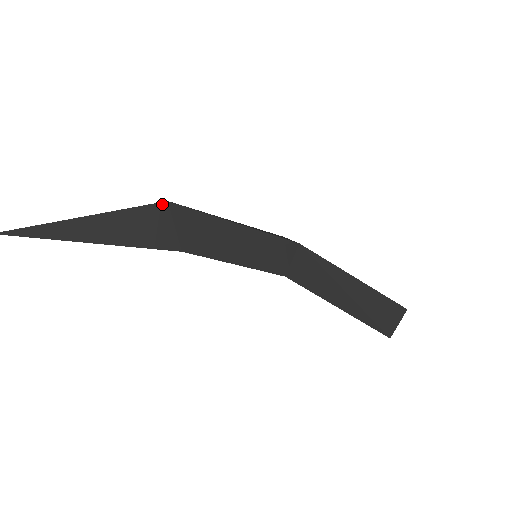
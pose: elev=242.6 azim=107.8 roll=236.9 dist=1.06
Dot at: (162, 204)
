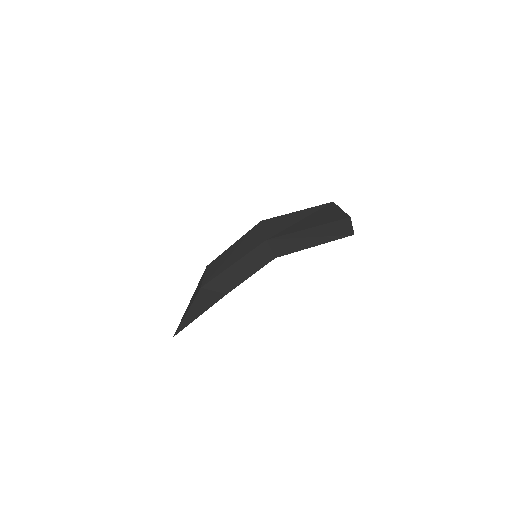
Dot at: (201, 290)
